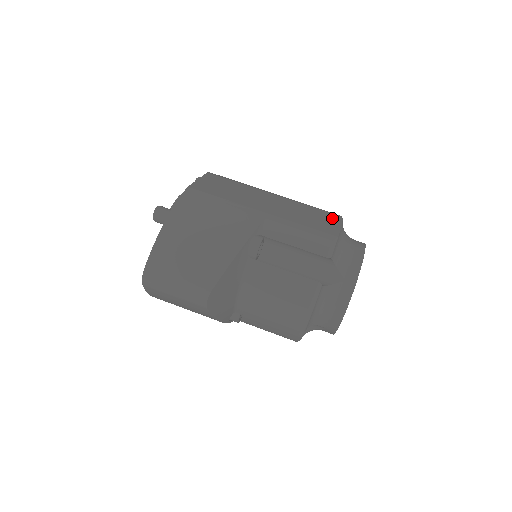
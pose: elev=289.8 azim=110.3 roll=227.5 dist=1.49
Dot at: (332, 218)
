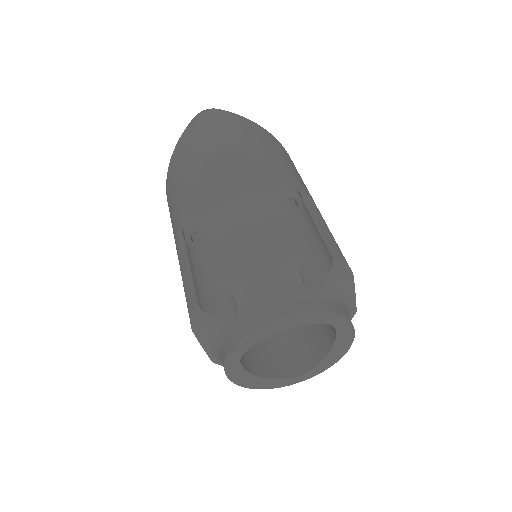
Dot at: occluded
